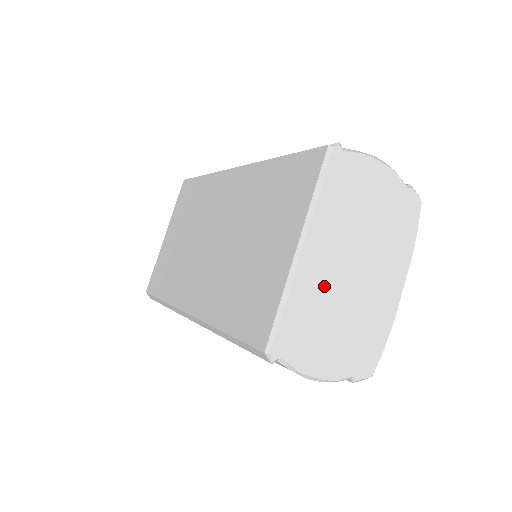
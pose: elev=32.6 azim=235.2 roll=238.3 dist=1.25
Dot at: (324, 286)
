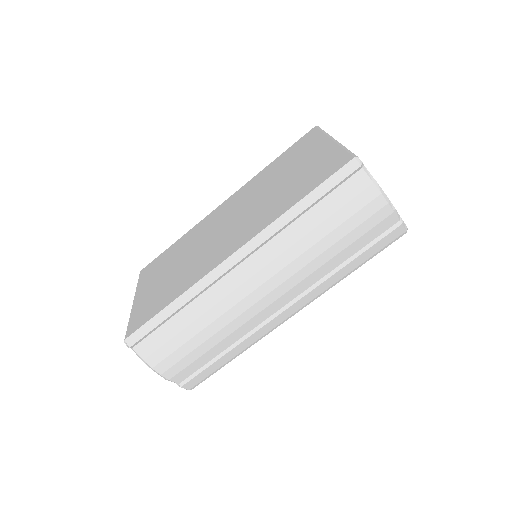
Dot at: occluded
